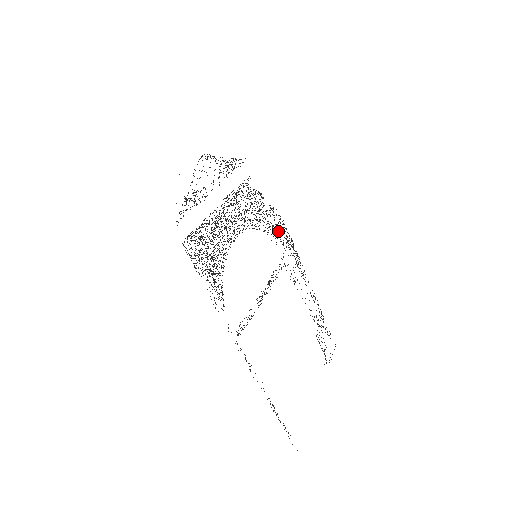
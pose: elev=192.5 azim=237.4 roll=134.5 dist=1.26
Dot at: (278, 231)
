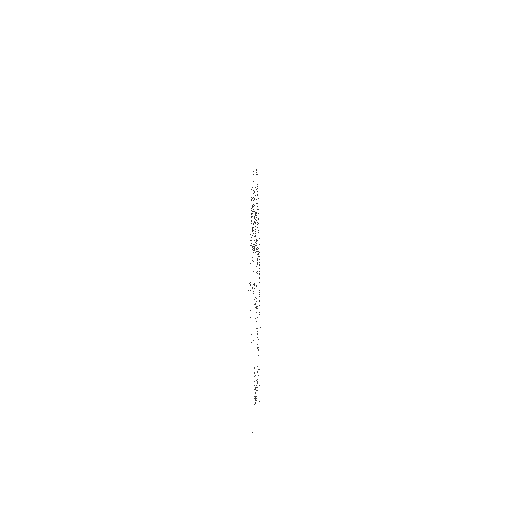
Dot at: (259, 262)
